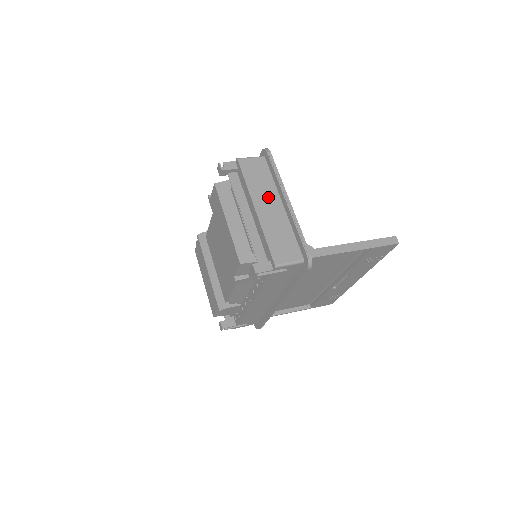
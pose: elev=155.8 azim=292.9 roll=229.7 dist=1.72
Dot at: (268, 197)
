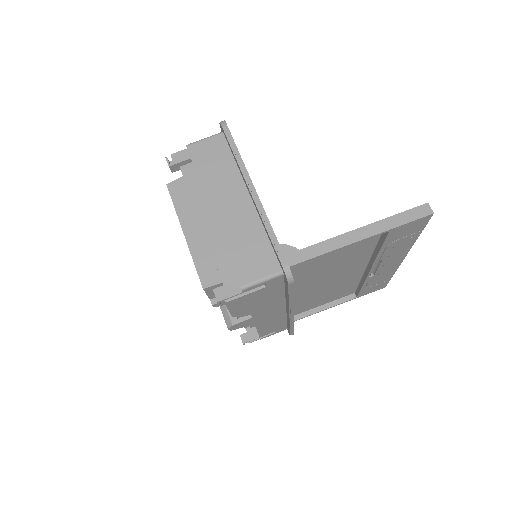
Dot at: (229, 190)
